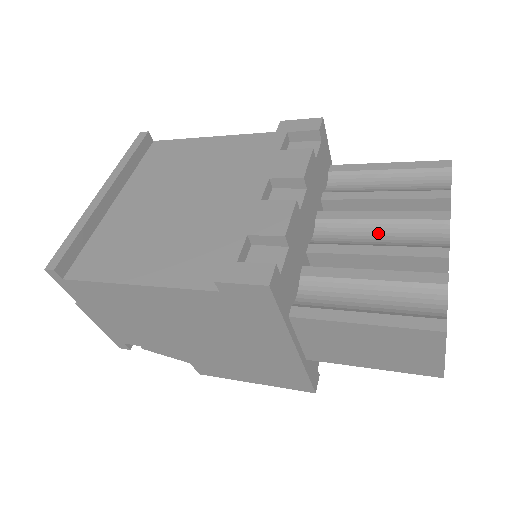
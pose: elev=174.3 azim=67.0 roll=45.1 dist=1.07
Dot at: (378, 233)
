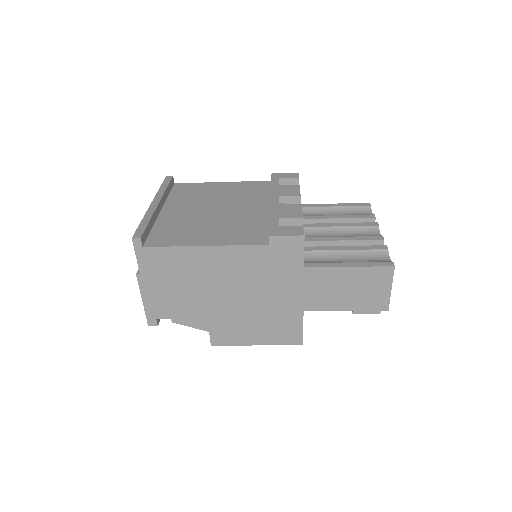
Dot at: (340, 233)
